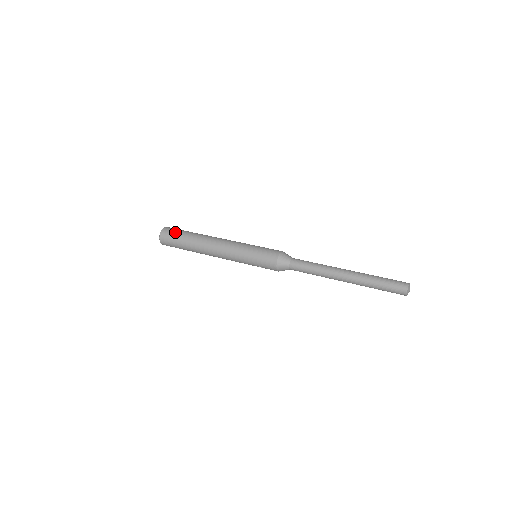
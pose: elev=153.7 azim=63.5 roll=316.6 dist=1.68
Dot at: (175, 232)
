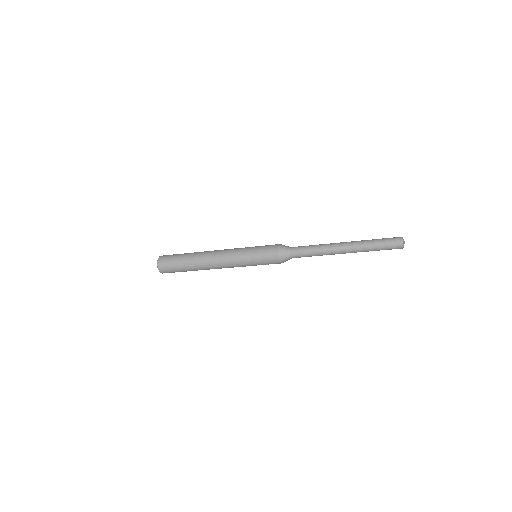
Dot at: (171, 258)
